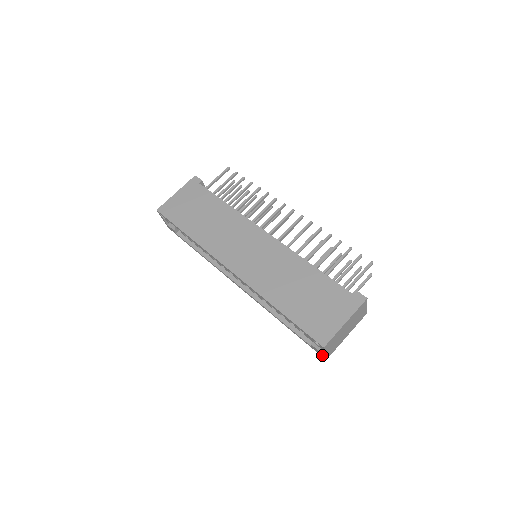
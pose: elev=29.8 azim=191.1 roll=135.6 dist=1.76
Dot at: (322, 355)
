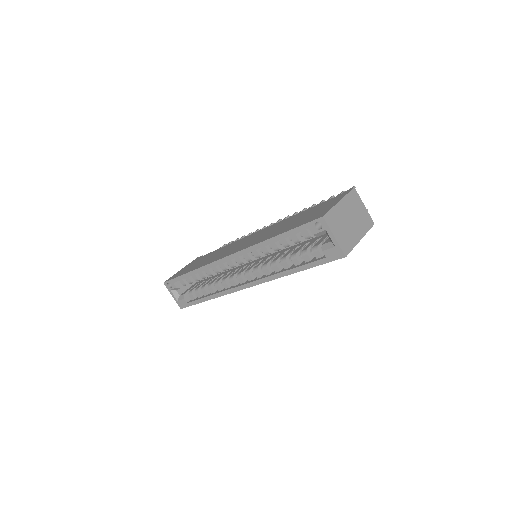
Dot at: (338, 252)
